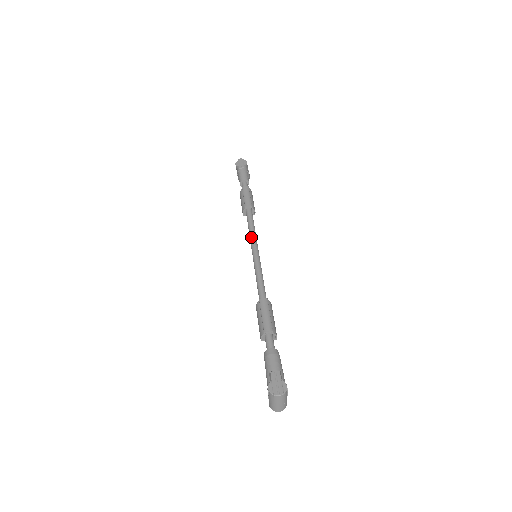
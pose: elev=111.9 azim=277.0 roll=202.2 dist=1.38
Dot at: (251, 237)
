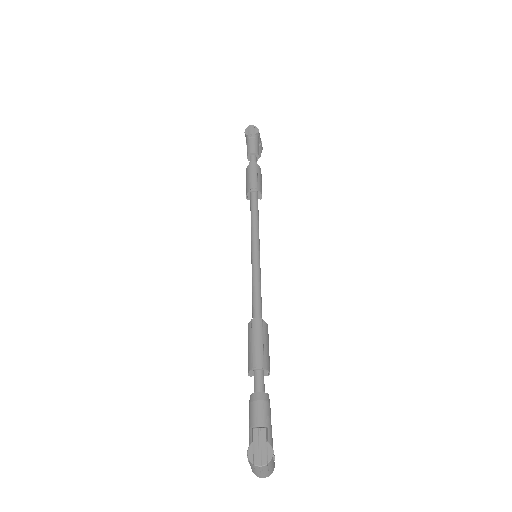
Dot at: (252, 230)
